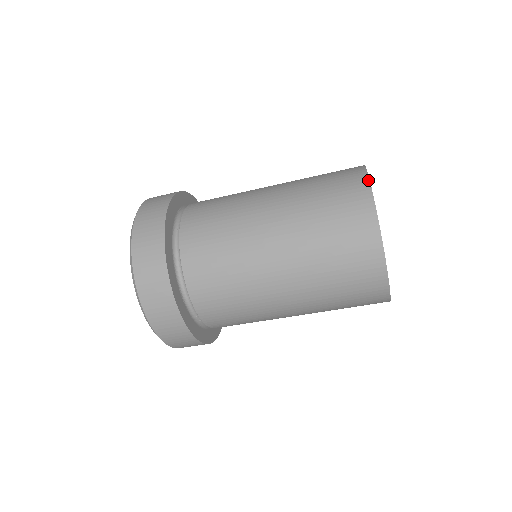
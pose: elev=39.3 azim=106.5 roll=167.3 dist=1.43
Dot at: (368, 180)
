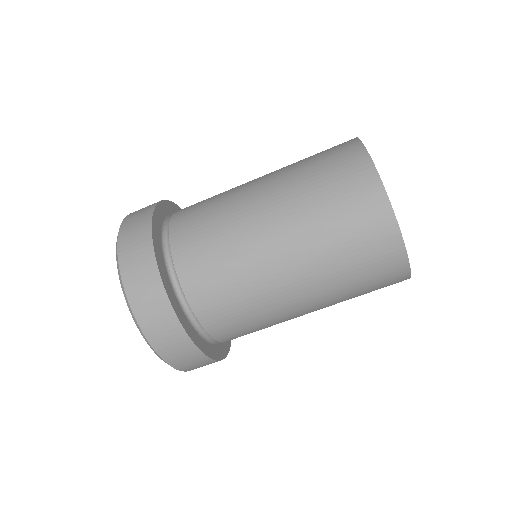
Dot at: (365, 149)
